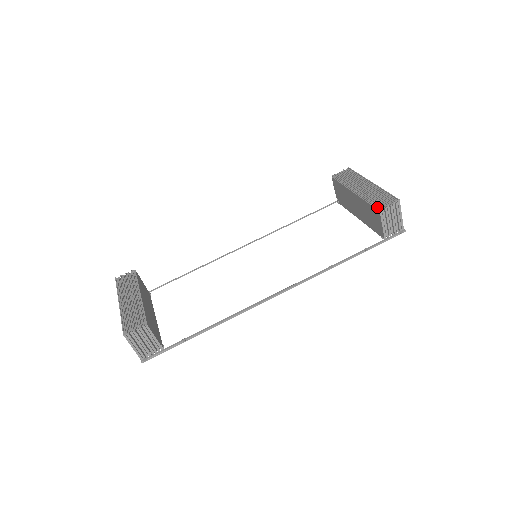
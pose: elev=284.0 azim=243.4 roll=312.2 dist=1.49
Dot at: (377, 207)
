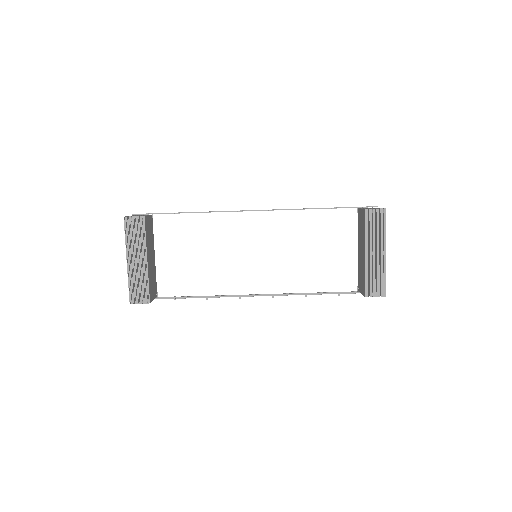
Dot at: (366, 292)
